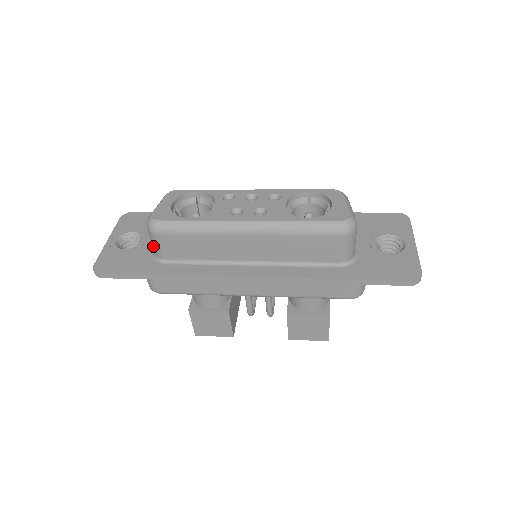
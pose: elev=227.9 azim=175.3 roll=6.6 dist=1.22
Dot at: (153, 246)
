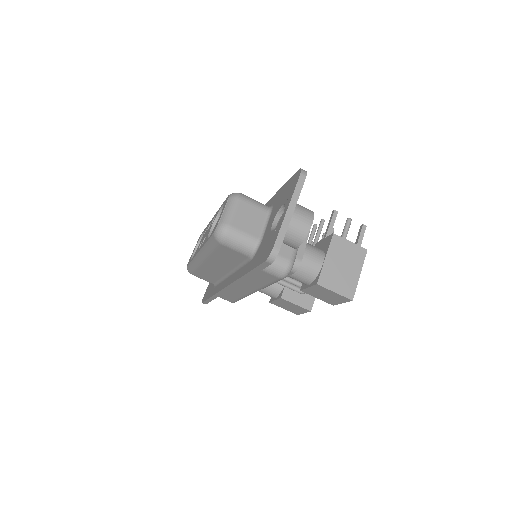
Dot at: occluded
